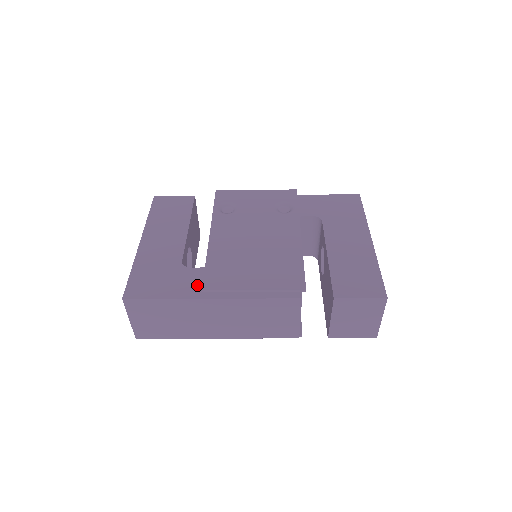
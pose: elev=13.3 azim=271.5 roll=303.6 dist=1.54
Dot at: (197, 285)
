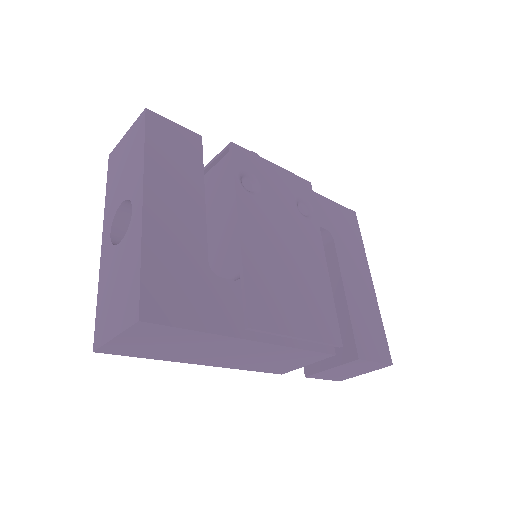
Dot at: (234, 313)
